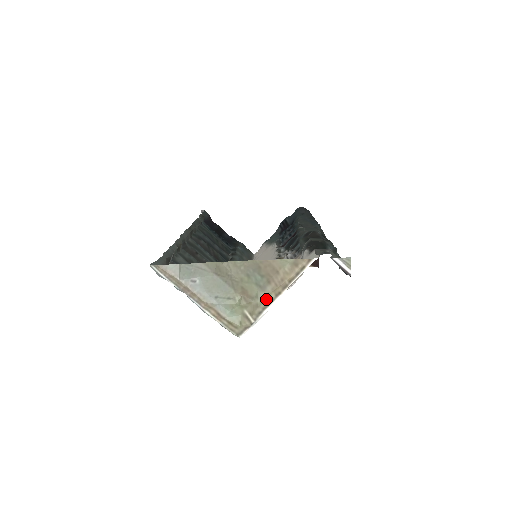
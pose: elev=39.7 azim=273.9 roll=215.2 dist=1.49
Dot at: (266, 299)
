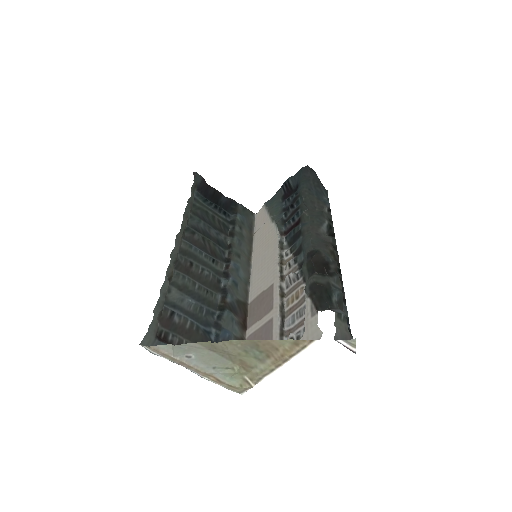
Dot at: (266, 370)
